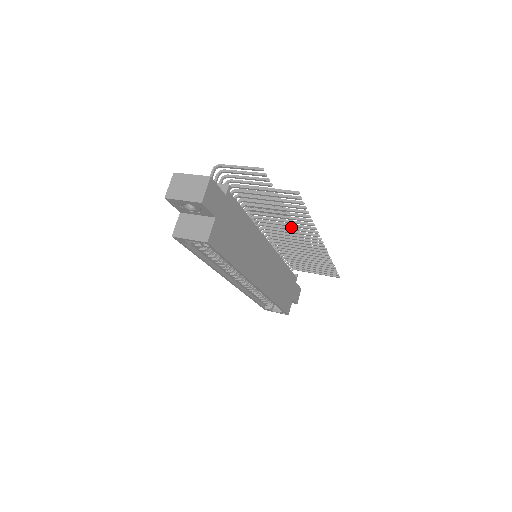
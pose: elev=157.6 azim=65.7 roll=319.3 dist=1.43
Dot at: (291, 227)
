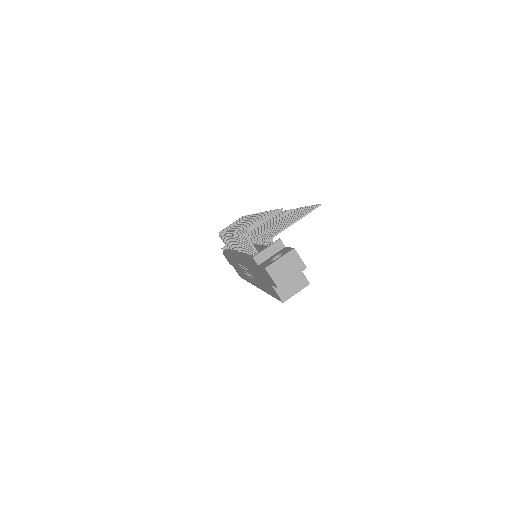
Dot at: (278, 220)
